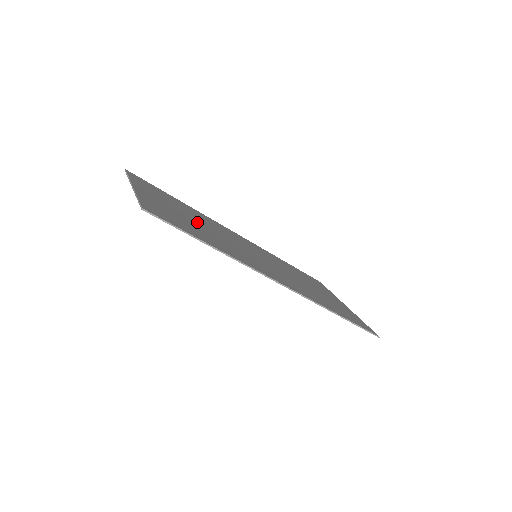
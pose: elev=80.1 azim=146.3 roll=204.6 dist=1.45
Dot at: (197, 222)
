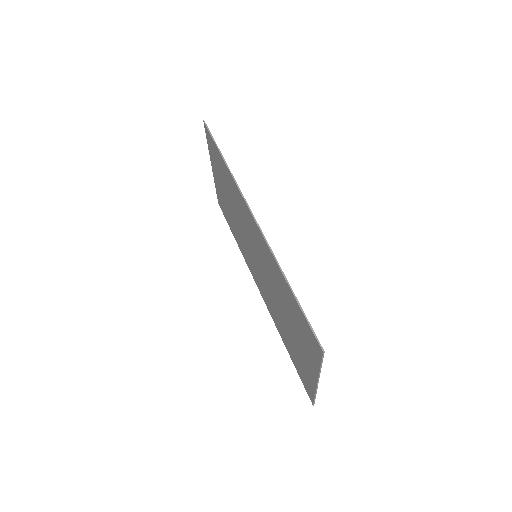
Dot at: occluded
